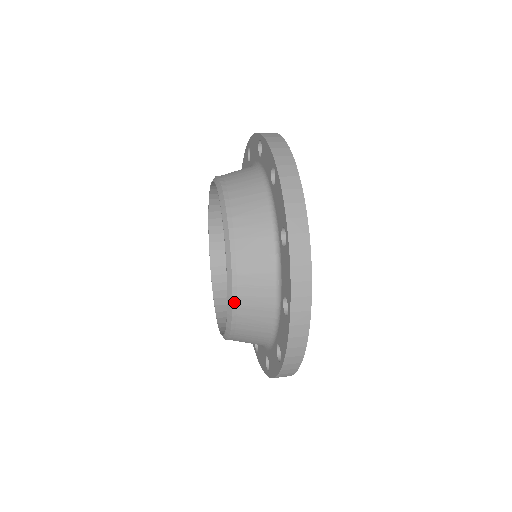
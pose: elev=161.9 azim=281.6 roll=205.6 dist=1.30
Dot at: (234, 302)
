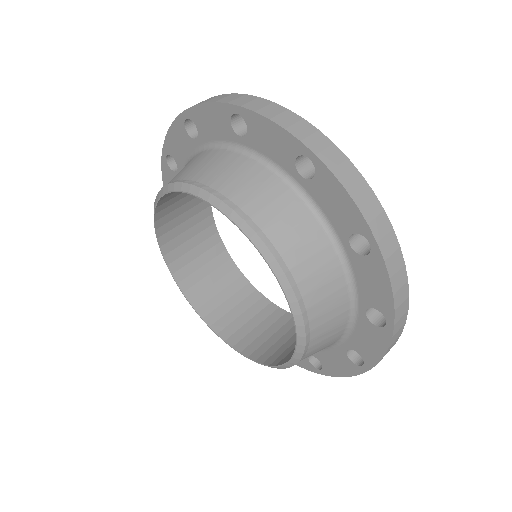
Dot at: (307, 339)
